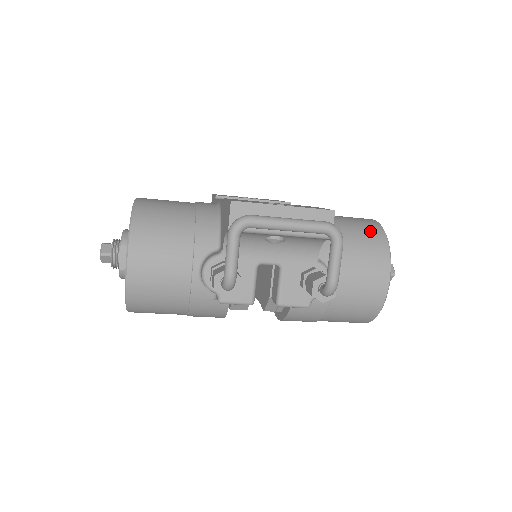
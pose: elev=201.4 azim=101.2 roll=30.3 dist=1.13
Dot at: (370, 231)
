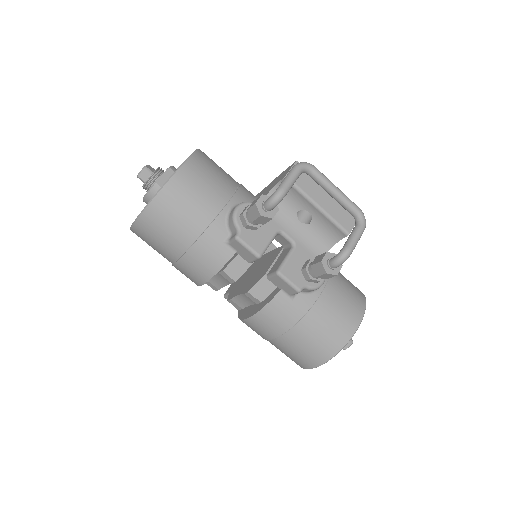
Dot at: (353, 285)
